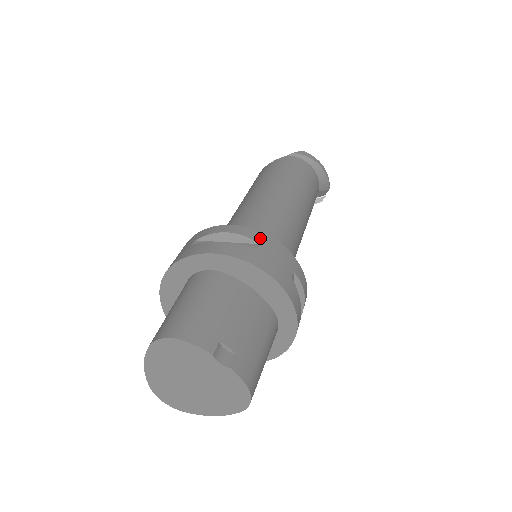
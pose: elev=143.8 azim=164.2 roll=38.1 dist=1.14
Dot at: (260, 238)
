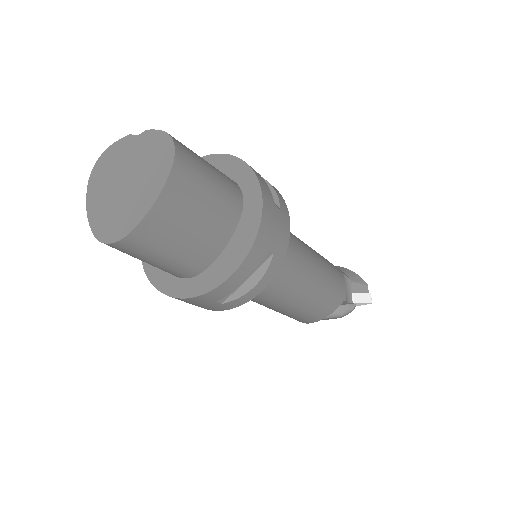
Dot at: occluded
